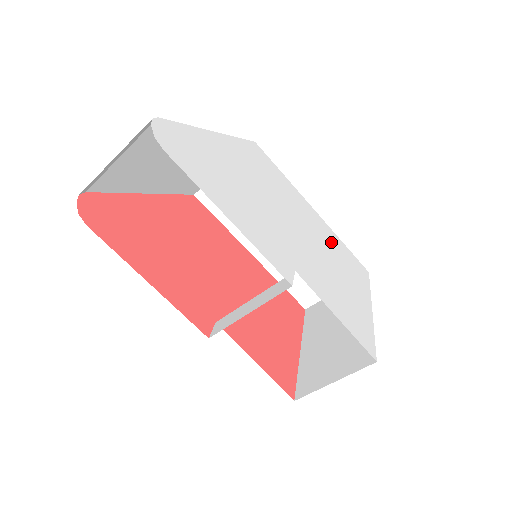
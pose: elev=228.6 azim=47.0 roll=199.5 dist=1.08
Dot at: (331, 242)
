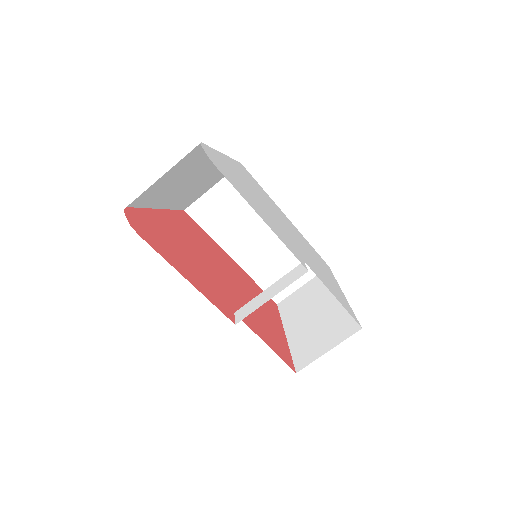
Dot at: (305, 242)
